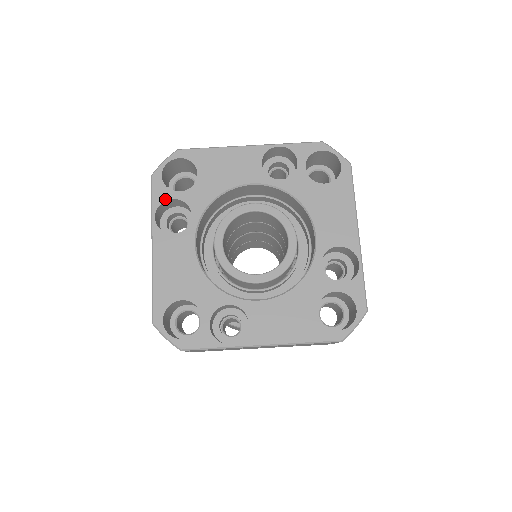
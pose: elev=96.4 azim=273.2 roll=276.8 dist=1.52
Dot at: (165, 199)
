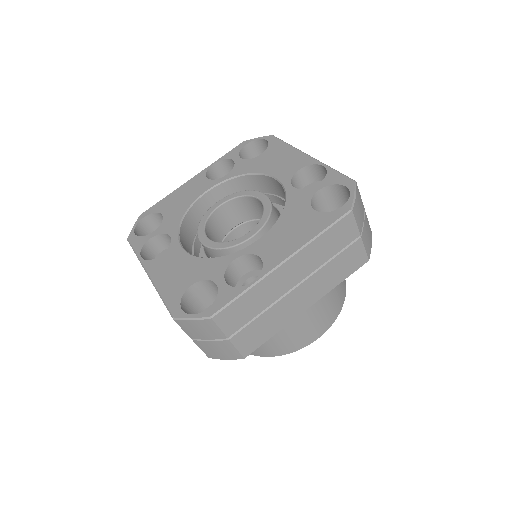
Dot at: (144, 243)
